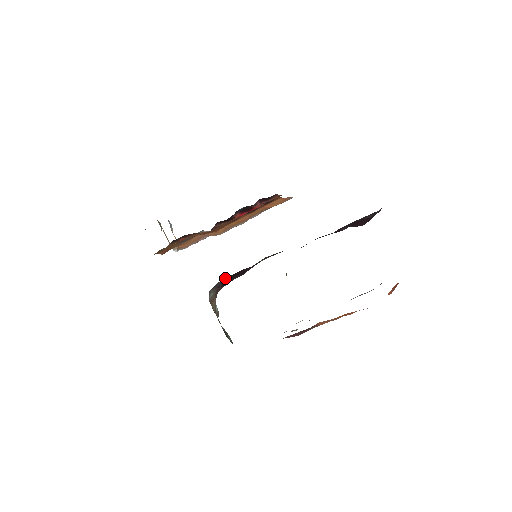
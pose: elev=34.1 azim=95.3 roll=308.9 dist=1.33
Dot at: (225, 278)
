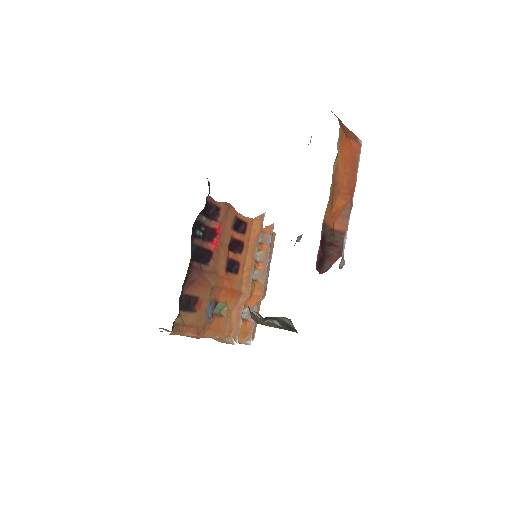
Dot at: occluded
